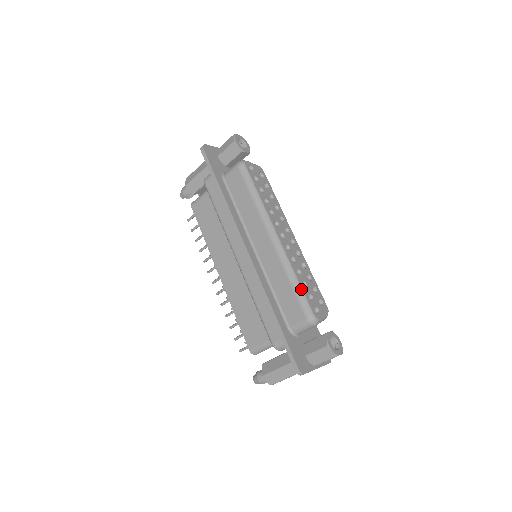
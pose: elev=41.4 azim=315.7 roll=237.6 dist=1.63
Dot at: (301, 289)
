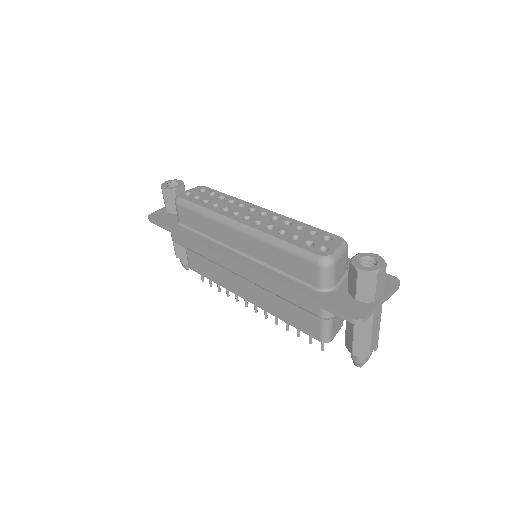
Dot at: (292, 245)
